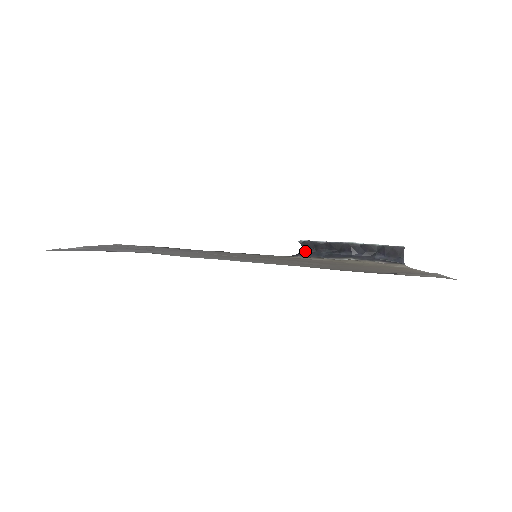
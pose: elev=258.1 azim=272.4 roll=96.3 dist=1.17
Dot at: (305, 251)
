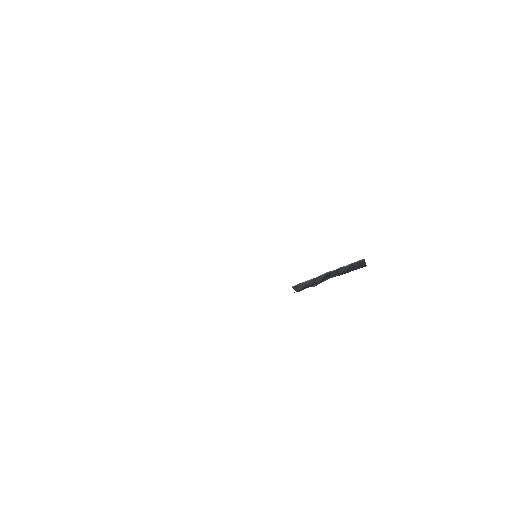
Dot at: (297, 291)
